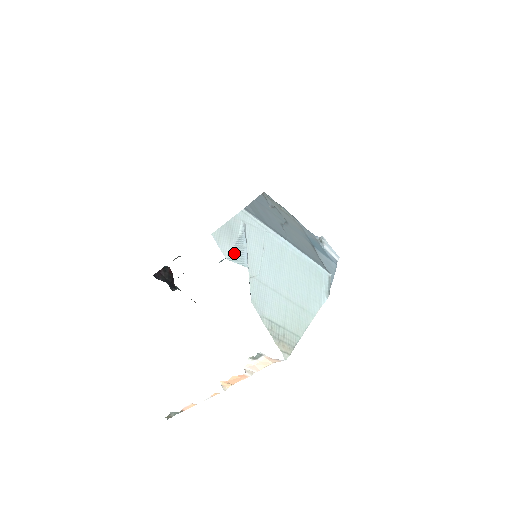
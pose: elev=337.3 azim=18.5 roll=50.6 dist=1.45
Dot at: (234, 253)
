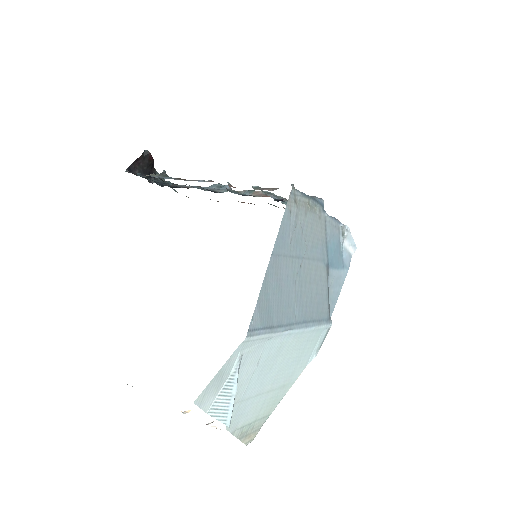
Dot at: (218, 404)
